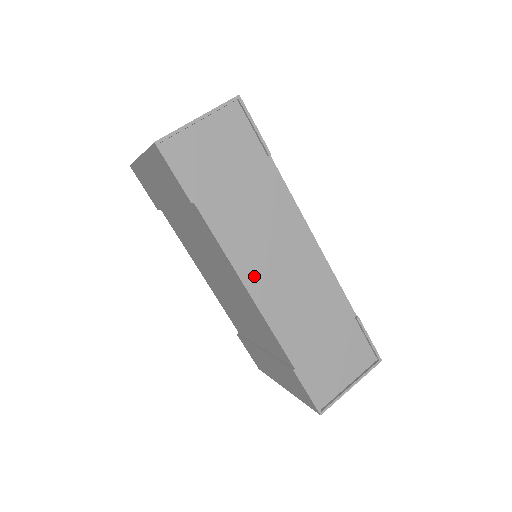
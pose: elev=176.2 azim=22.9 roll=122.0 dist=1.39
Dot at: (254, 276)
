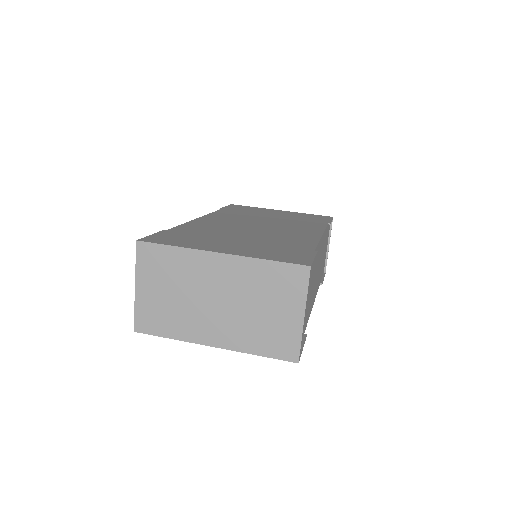
Dot at: (314, 296)
